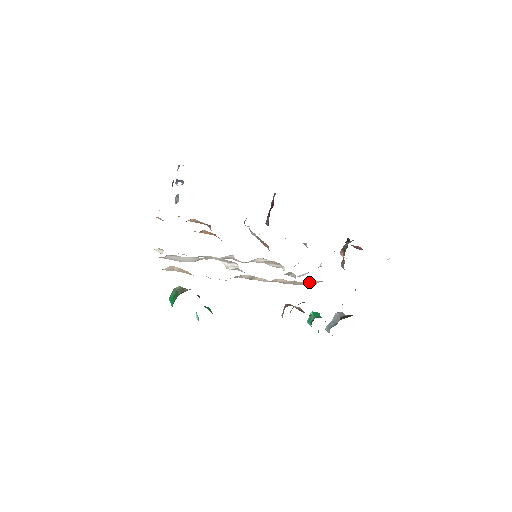
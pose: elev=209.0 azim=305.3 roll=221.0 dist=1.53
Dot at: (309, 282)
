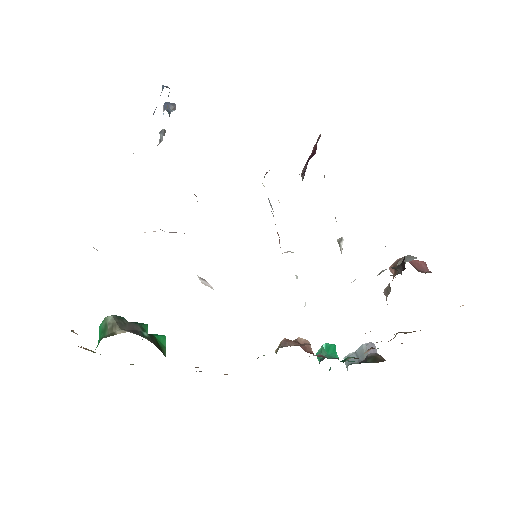
Dot at: occluded
